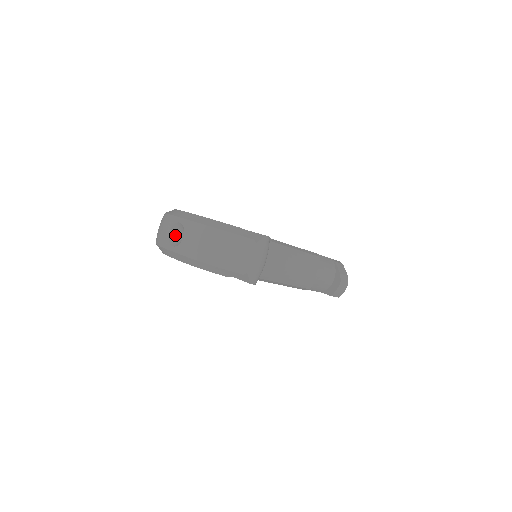
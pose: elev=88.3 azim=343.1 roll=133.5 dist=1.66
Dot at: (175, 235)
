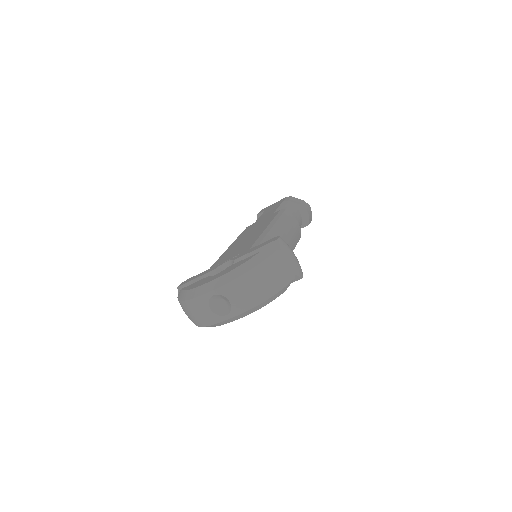
Dot at: (216, 307)
